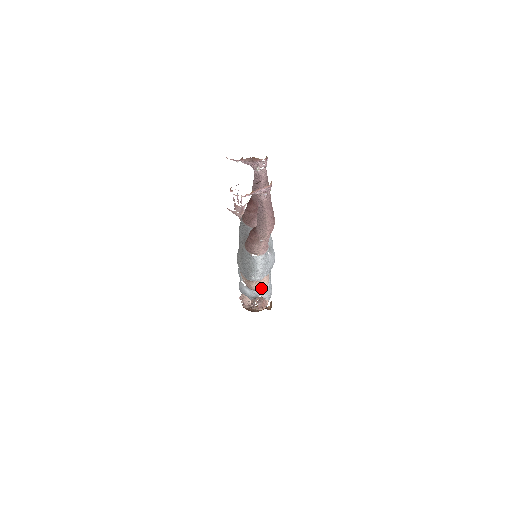
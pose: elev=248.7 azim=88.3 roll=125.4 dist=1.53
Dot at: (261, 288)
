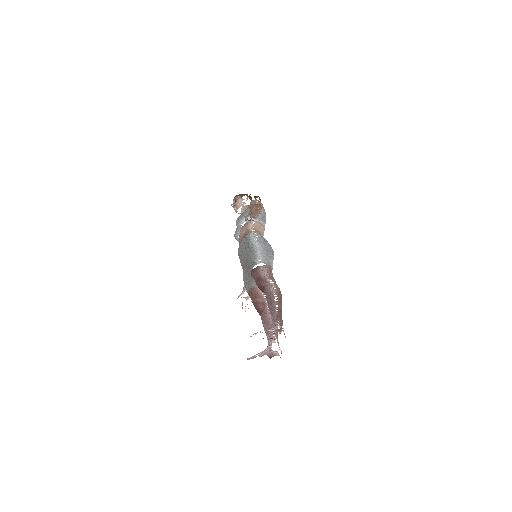
Dot at: occluded
